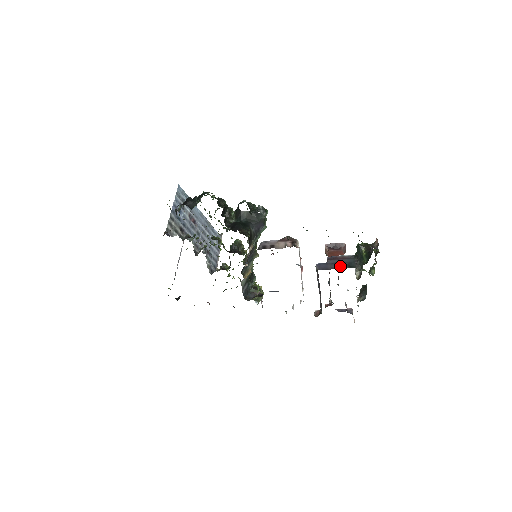
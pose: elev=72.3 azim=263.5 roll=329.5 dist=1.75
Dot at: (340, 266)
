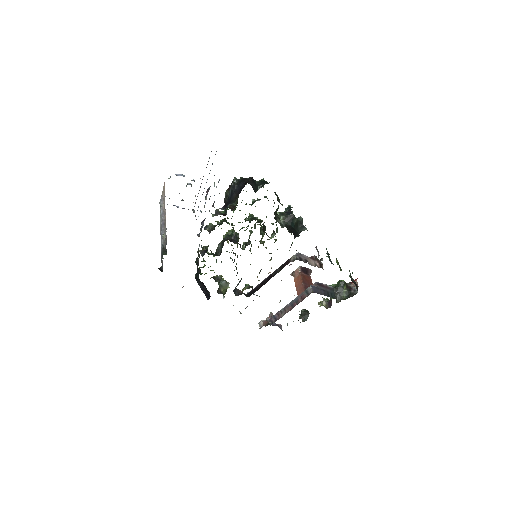
Dot at: (327, 294)
